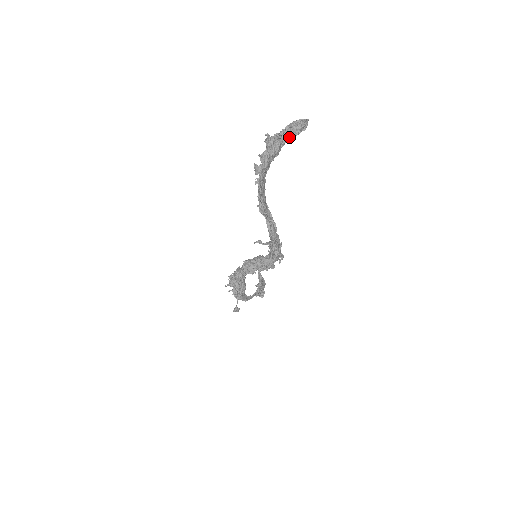
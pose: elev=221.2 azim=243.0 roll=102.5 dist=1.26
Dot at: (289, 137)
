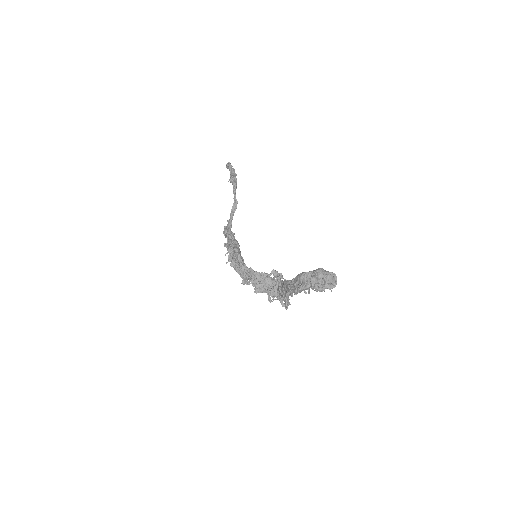
Dot at: occluded
